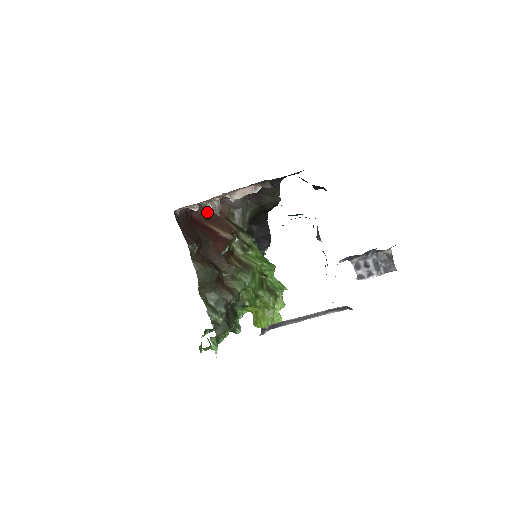
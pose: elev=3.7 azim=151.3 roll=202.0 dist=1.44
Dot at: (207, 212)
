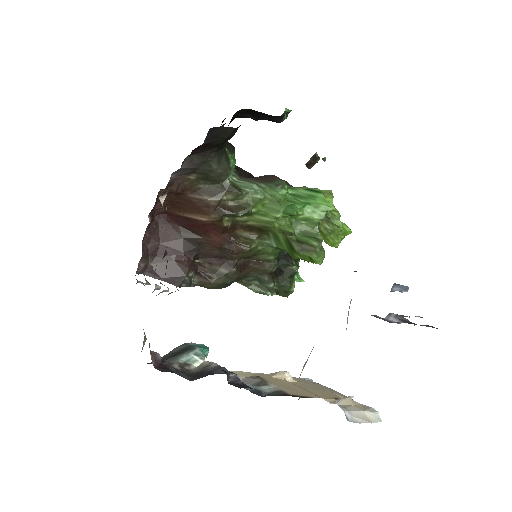
Dot at: (169, 198)
